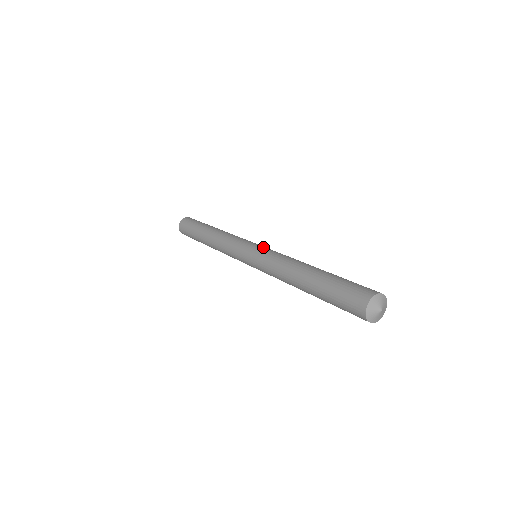
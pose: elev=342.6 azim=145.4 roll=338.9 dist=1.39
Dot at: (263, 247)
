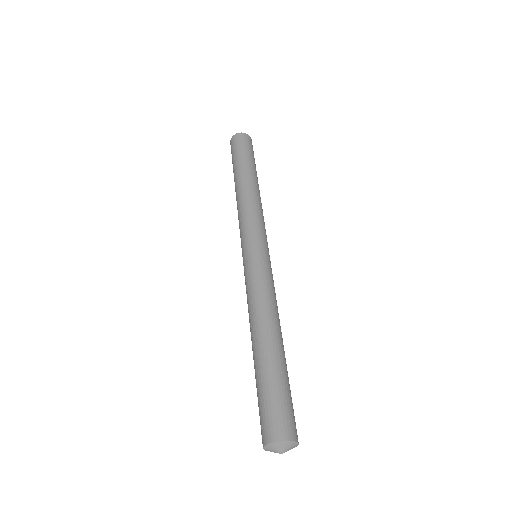
Dot at: (249, 260)
